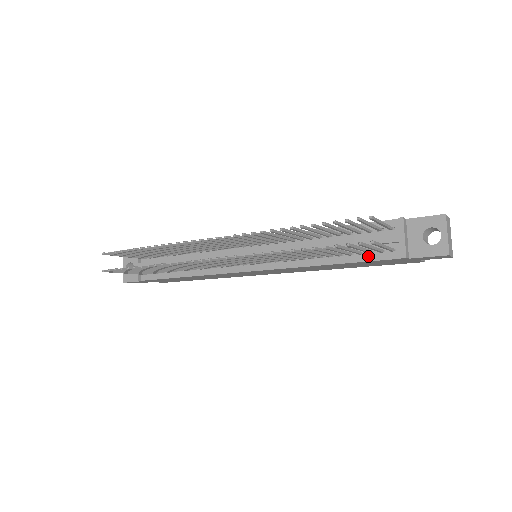
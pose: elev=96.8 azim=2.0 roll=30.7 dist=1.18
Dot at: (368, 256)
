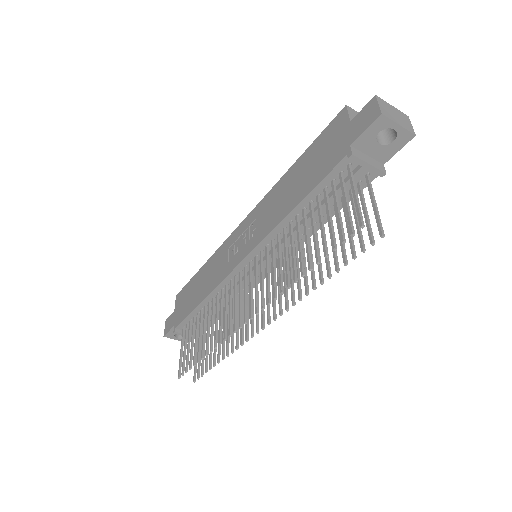
Dot at: occluded
